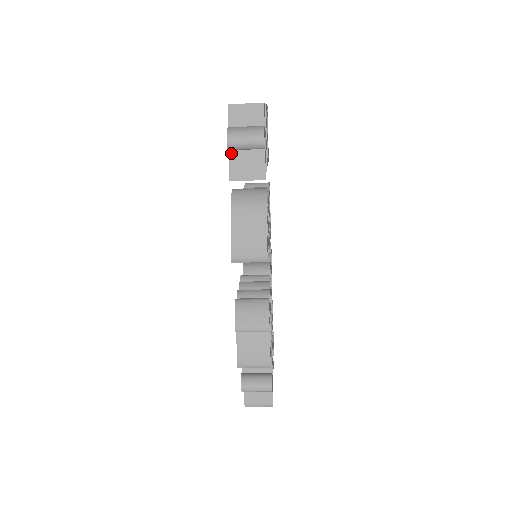
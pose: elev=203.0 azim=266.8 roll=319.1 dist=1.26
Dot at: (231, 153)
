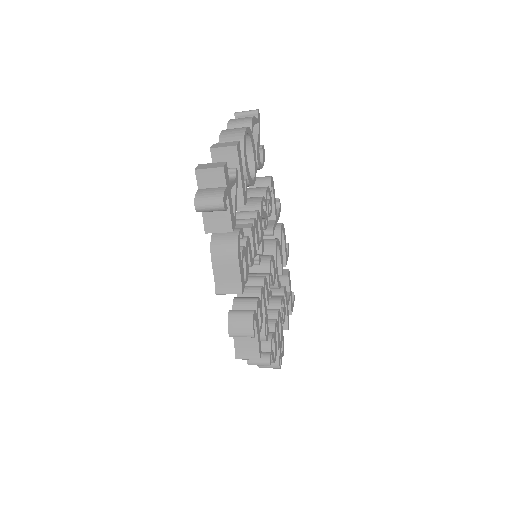
Dot at: occluded
